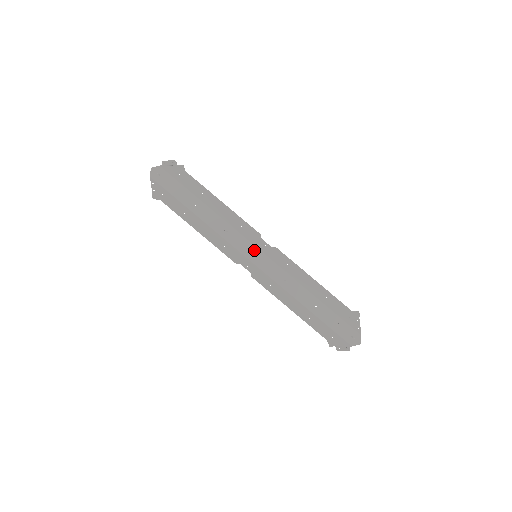
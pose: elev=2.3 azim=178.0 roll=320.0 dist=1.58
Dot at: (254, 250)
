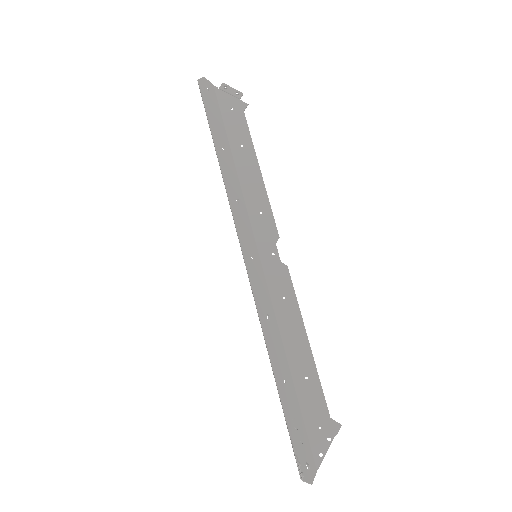
Dot at: (254, 250)
